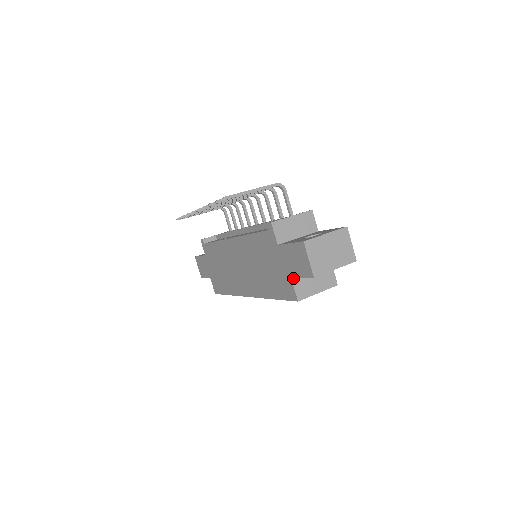
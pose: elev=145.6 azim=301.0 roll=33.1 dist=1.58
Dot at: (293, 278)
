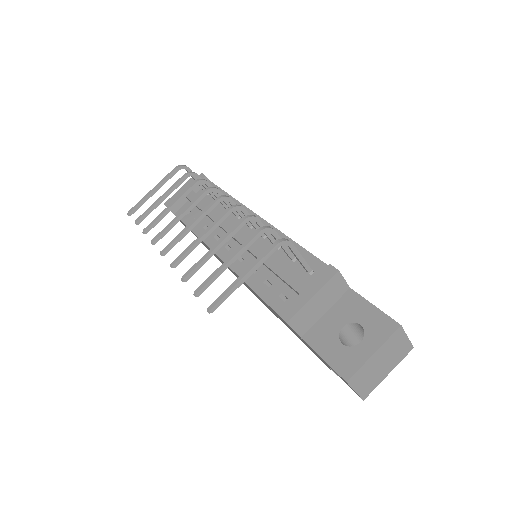
Dot at: occluded
